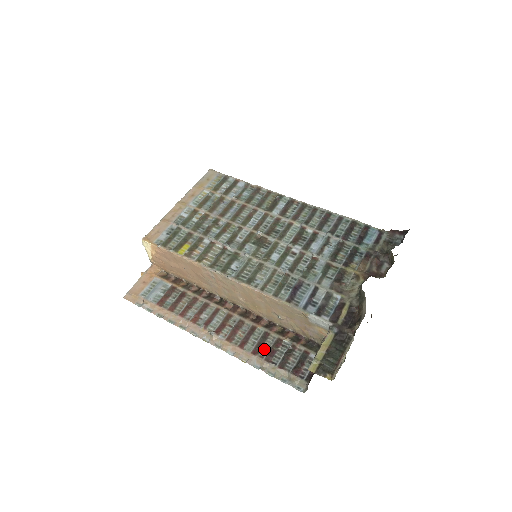
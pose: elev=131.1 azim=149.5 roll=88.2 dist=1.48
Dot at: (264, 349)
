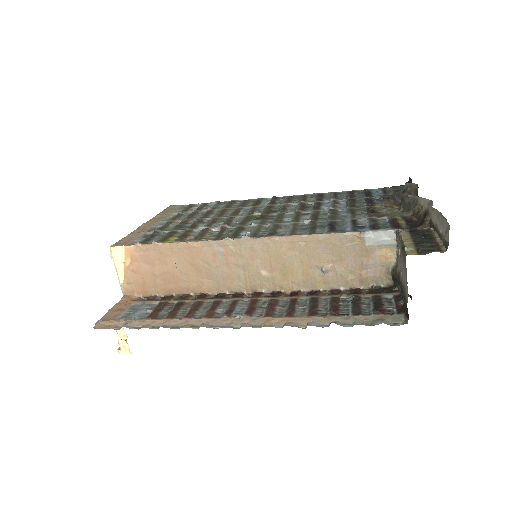
Dot at: (321, 309)
